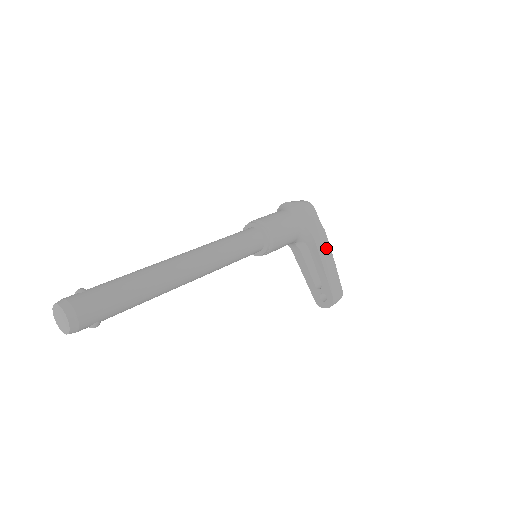
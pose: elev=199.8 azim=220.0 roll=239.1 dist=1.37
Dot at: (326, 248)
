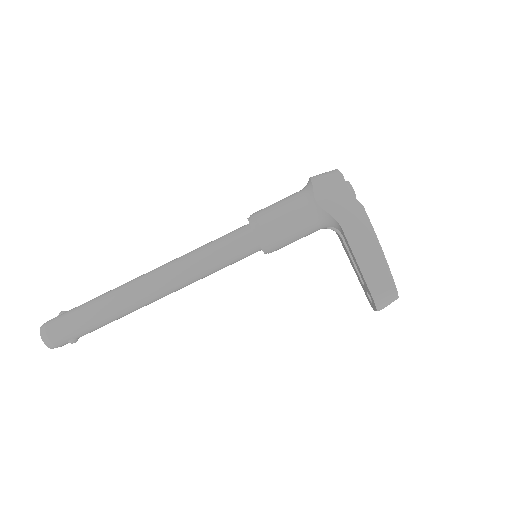
Dot at: (364, 232)
